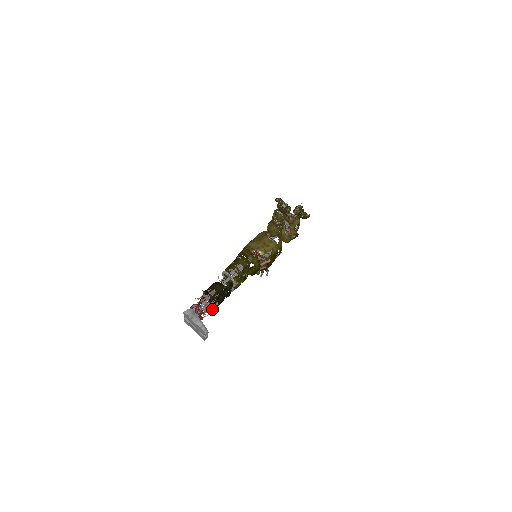
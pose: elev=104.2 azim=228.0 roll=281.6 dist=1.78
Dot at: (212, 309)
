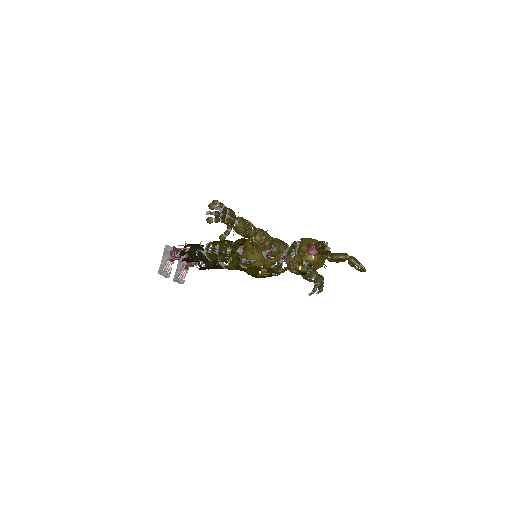
Dot at: occluded
